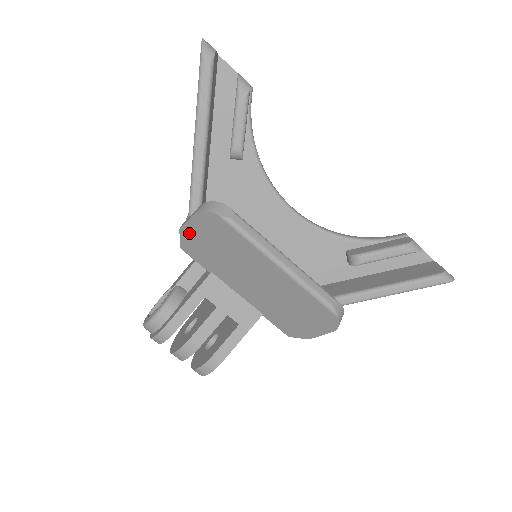
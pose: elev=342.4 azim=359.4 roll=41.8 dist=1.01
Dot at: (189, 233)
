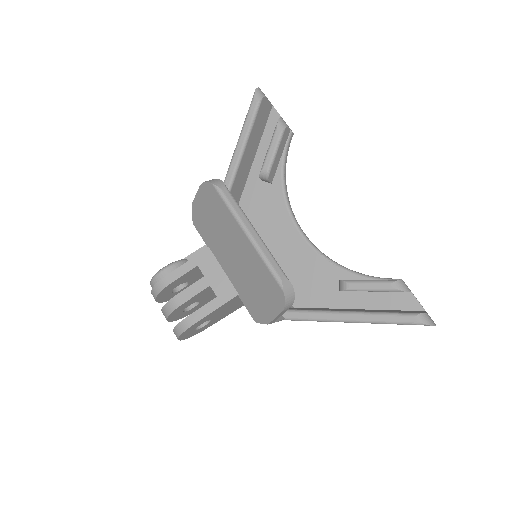
Dot at: (197, 206)
